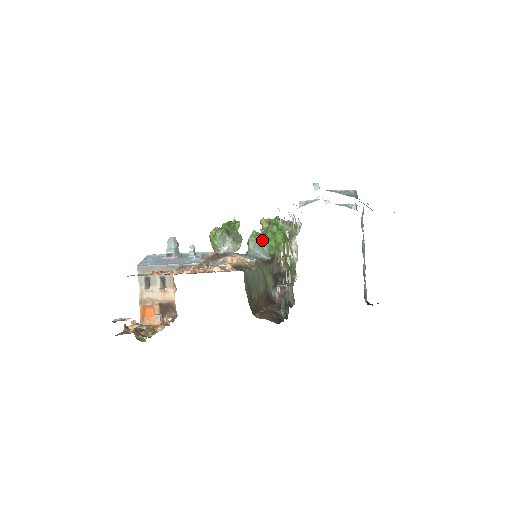
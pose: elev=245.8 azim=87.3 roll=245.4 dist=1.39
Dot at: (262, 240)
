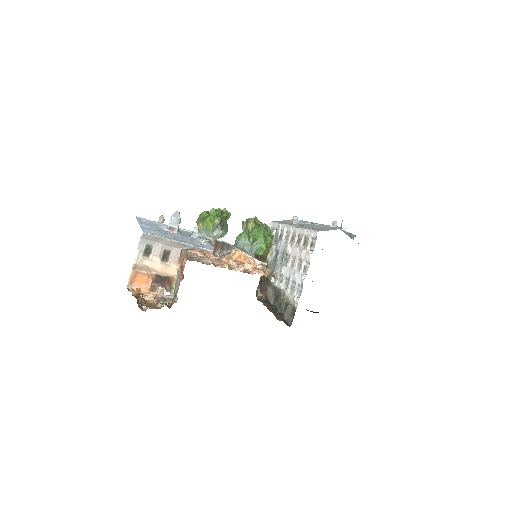
Dot at: (252, 239)
